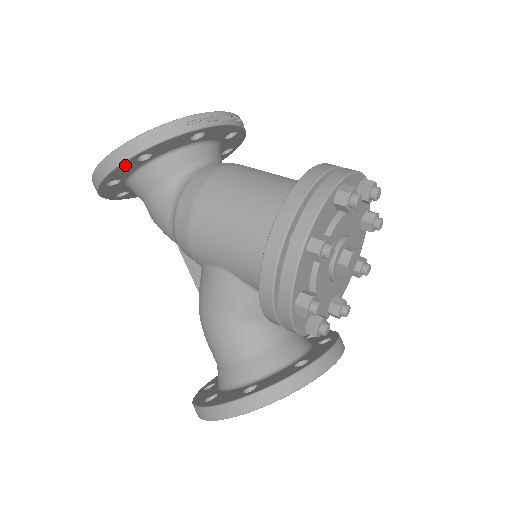
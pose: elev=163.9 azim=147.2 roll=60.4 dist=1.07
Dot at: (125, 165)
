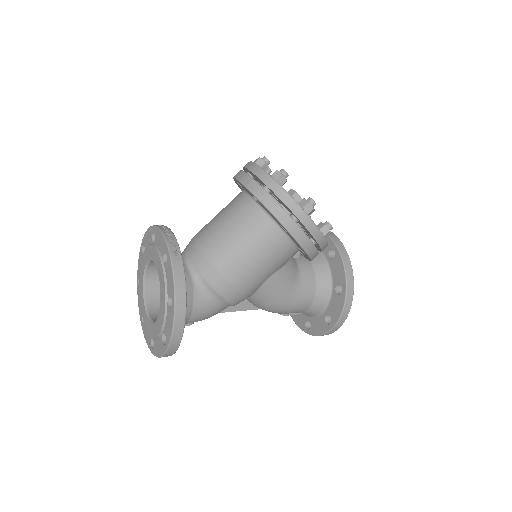
Dot at: (183, 318)
